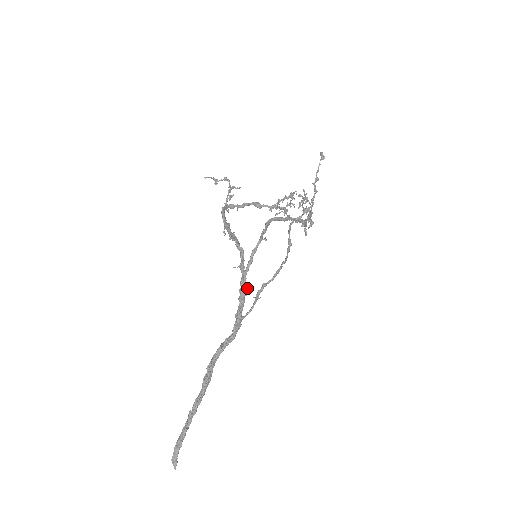
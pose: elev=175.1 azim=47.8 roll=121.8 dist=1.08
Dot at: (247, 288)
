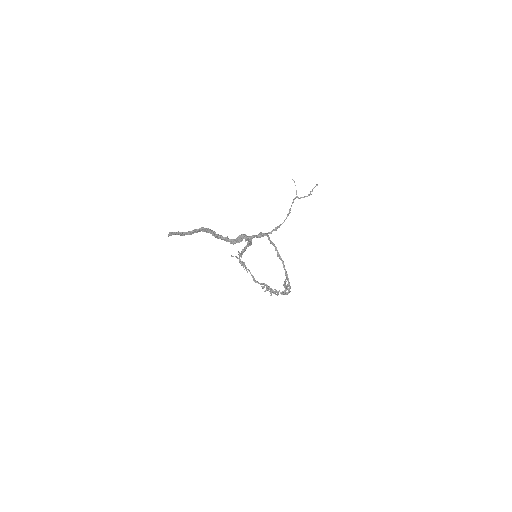
Dot at: occluded
